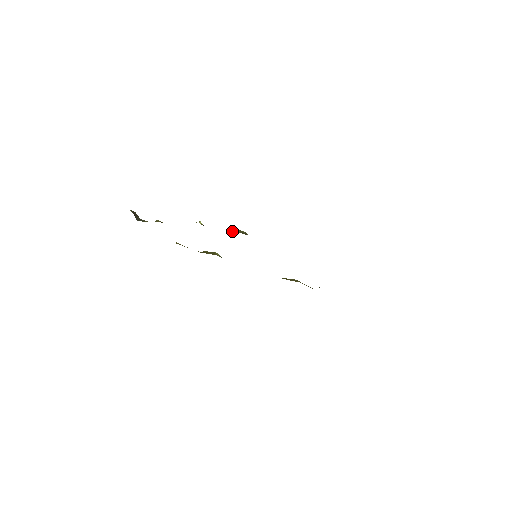
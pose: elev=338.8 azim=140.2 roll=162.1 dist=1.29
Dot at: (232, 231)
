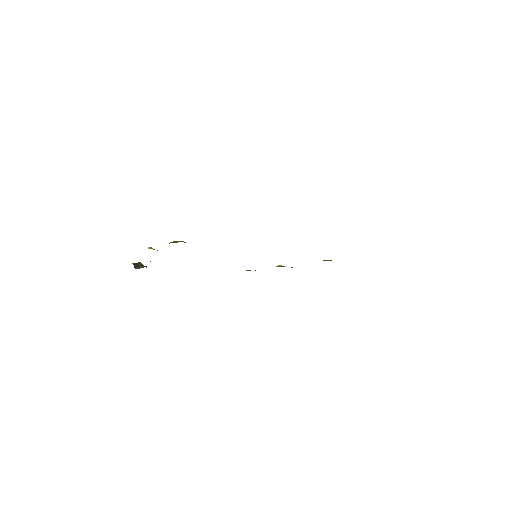
Dot at: occluded
